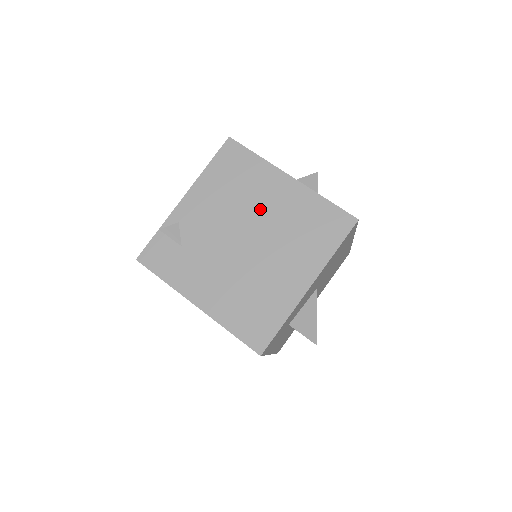
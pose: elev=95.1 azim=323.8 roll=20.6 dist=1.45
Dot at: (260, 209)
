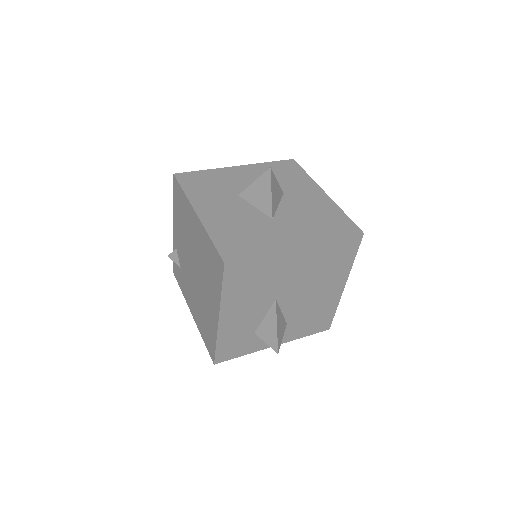
Dot at: (193, 243)
